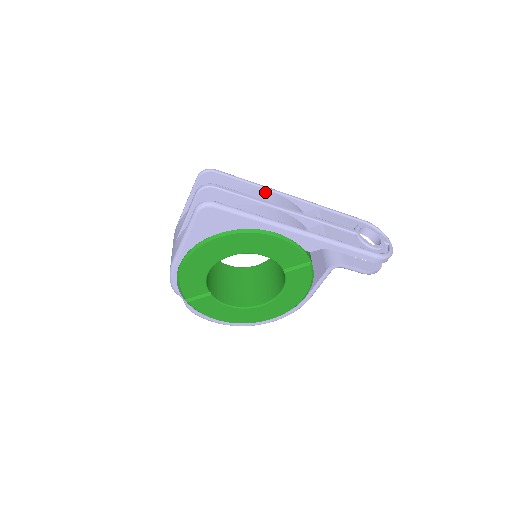
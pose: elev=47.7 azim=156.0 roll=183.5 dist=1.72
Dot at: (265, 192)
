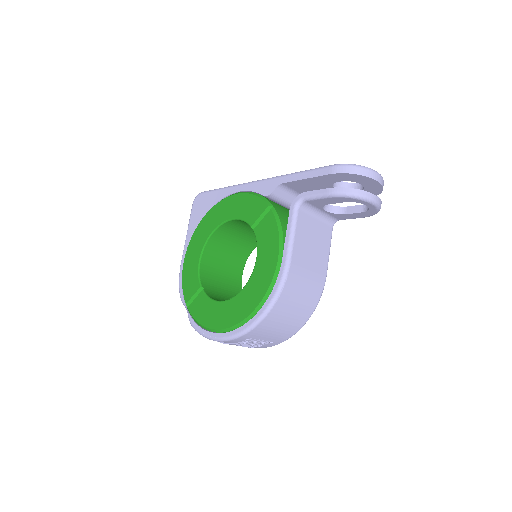
Dot at: occluded
